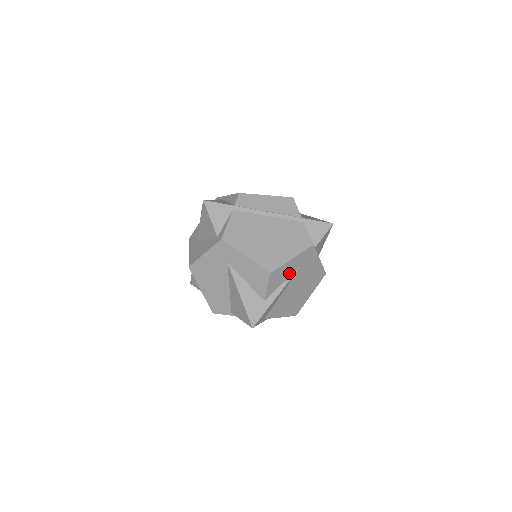
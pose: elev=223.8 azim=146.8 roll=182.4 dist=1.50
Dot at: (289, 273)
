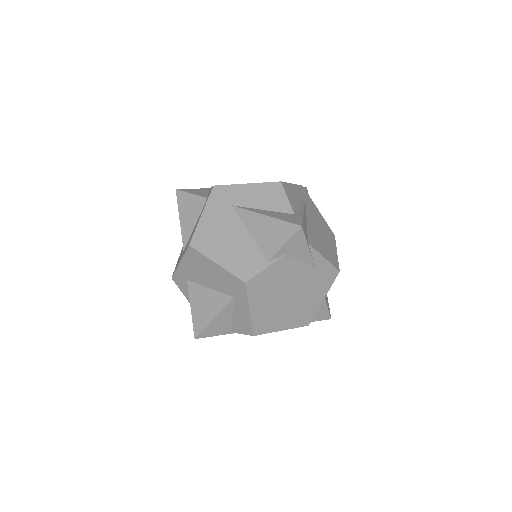
Dot at: (299, 200)
